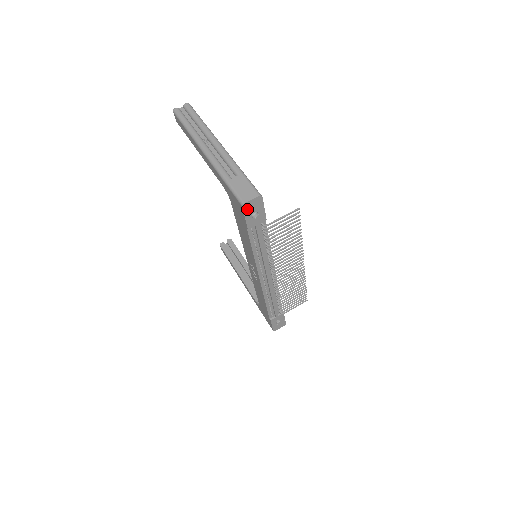
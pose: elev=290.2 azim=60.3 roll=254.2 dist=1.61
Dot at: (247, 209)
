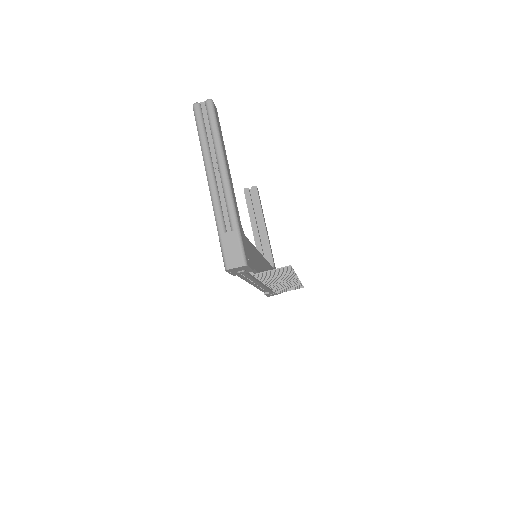
Dot at: (231, 270)
